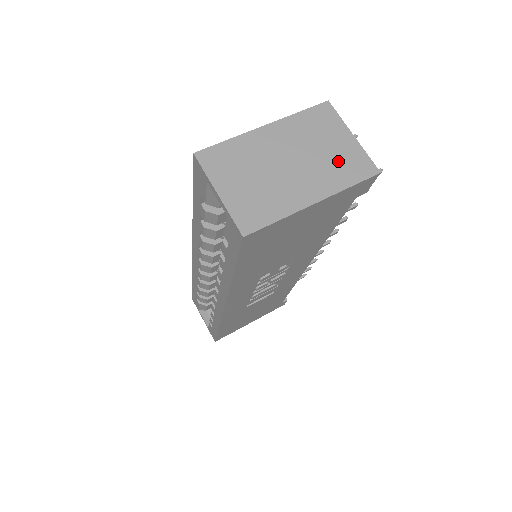
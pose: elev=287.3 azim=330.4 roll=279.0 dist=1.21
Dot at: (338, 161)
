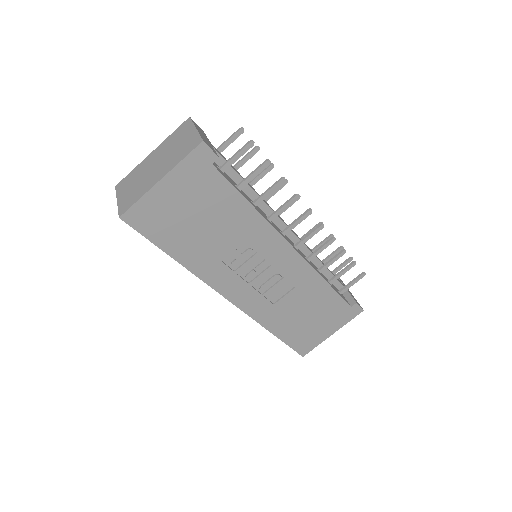
Dot at: (181, 149)
